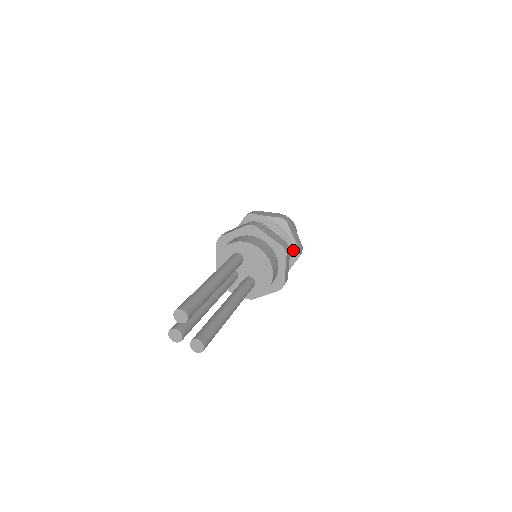
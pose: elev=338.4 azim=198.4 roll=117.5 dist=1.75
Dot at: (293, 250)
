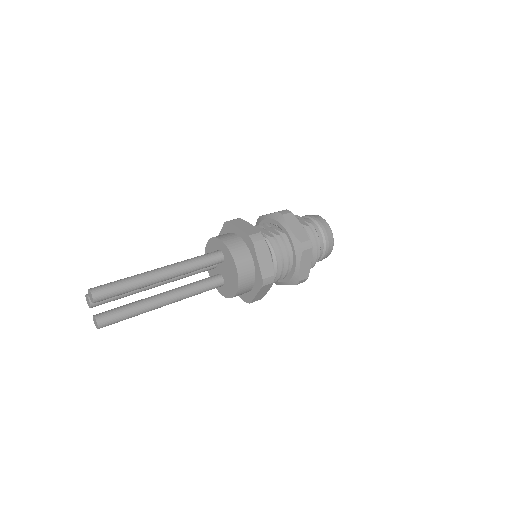
Dot at: (293, 276)
